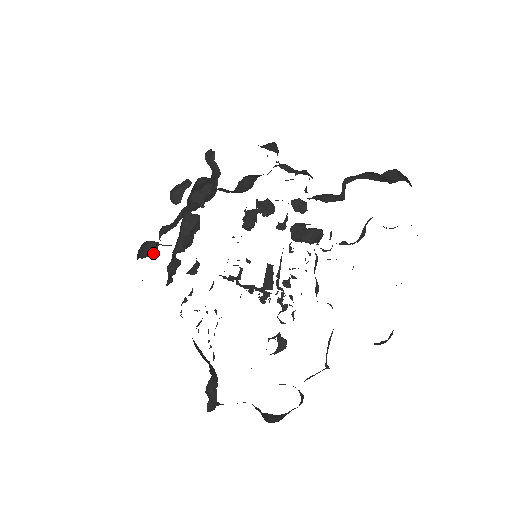
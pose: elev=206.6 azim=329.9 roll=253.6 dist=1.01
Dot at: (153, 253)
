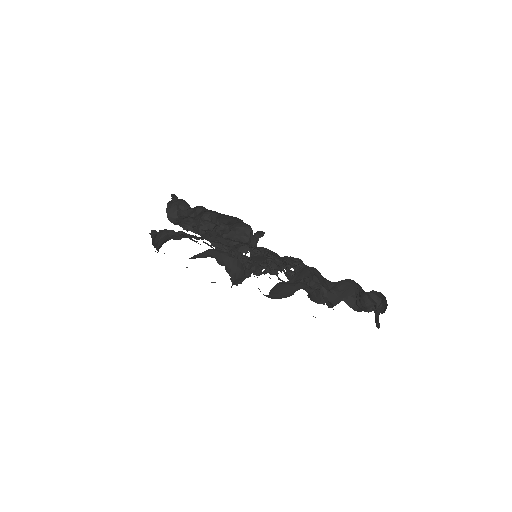
Dot at: (171, 219)
